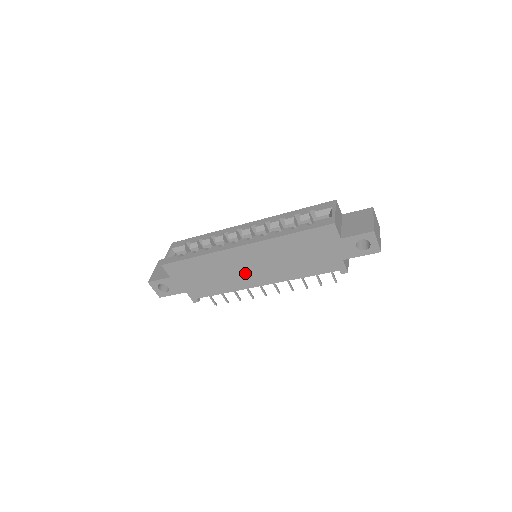
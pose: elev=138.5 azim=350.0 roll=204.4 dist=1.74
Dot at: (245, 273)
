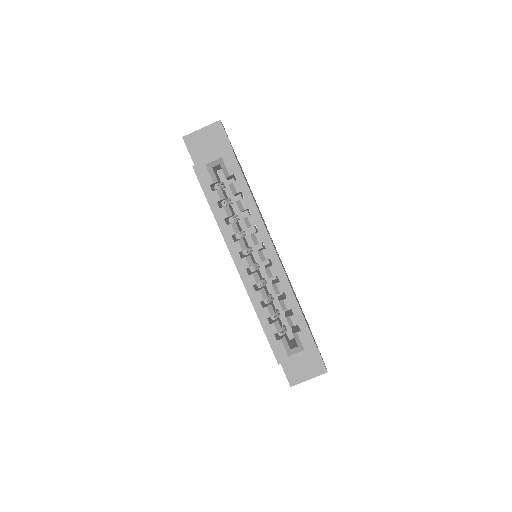
Dot at: occluded
